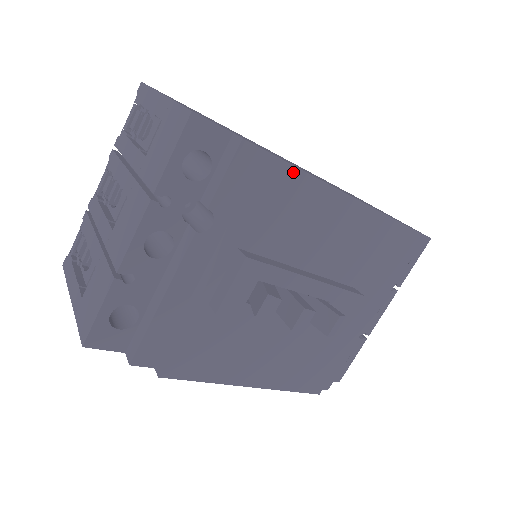
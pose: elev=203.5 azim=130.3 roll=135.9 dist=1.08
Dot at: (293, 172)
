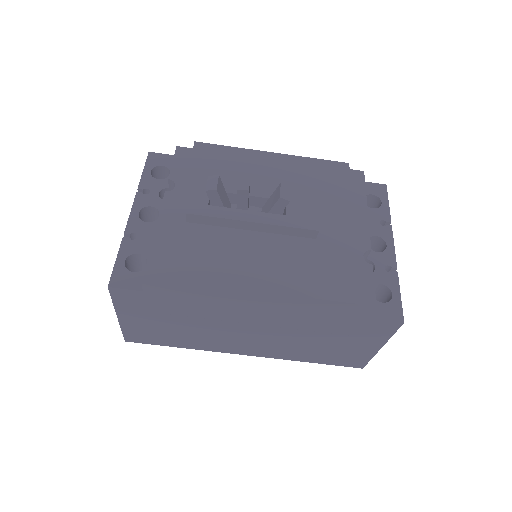
Dot at: (212, 147)
